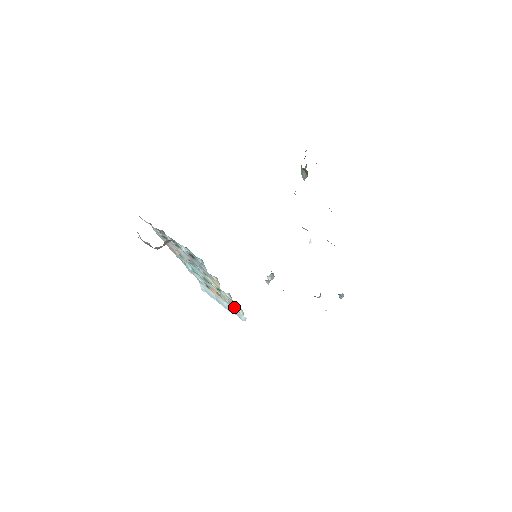
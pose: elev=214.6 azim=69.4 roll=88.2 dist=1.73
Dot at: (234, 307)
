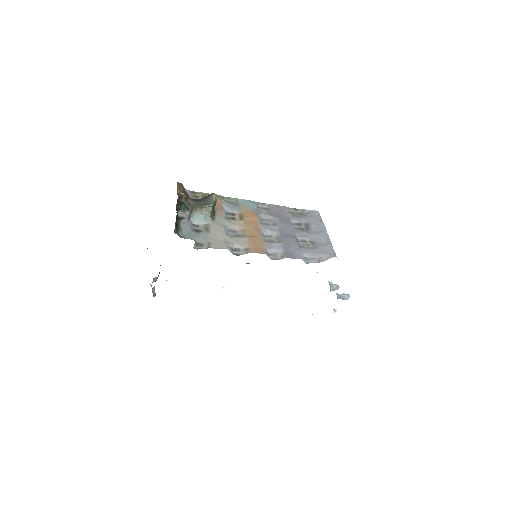
Dot at: occluded
